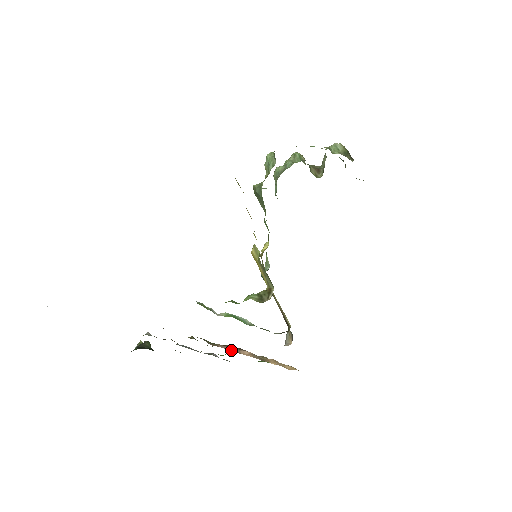
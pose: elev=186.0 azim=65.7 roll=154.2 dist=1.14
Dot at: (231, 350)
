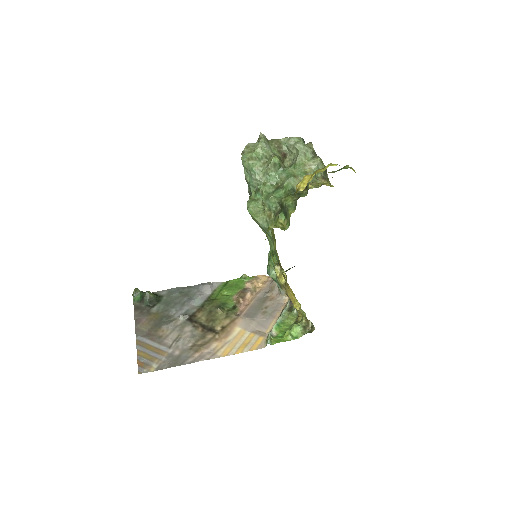
Dot at: (245, 304)
